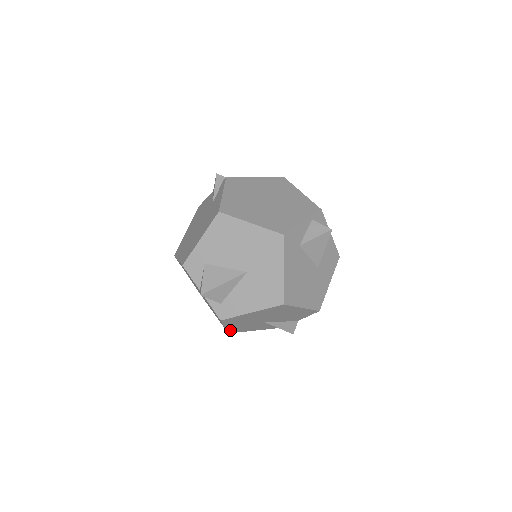
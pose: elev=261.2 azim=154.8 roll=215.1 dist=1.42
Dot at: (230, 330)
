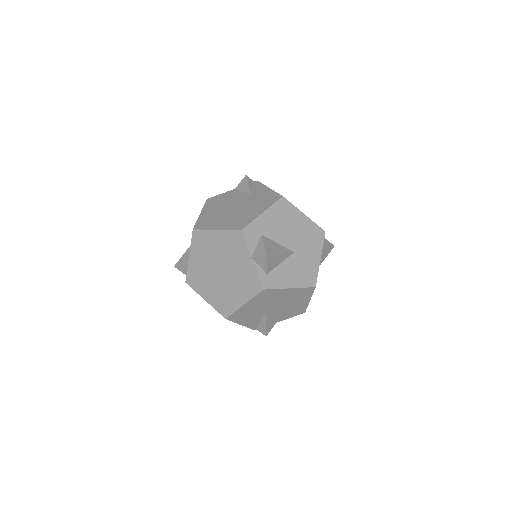
Dot at: (235, 313)
